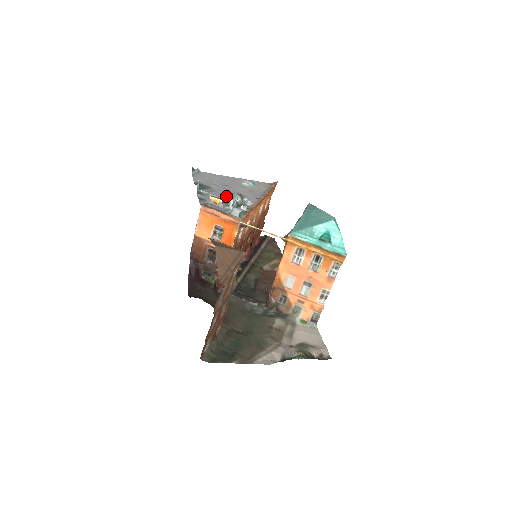
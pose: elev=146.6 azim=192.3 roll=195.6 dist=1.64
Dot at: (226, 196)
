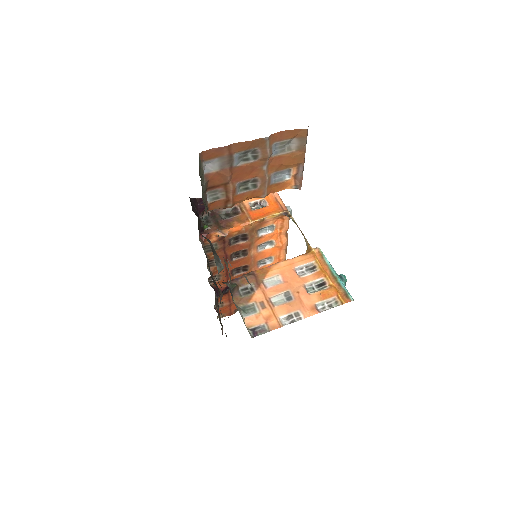
Dot at: occluded
